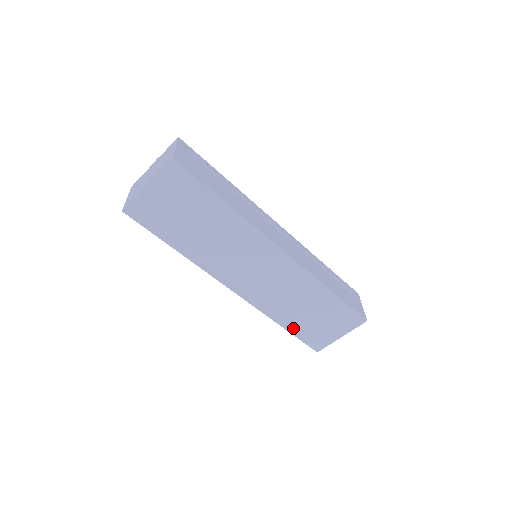
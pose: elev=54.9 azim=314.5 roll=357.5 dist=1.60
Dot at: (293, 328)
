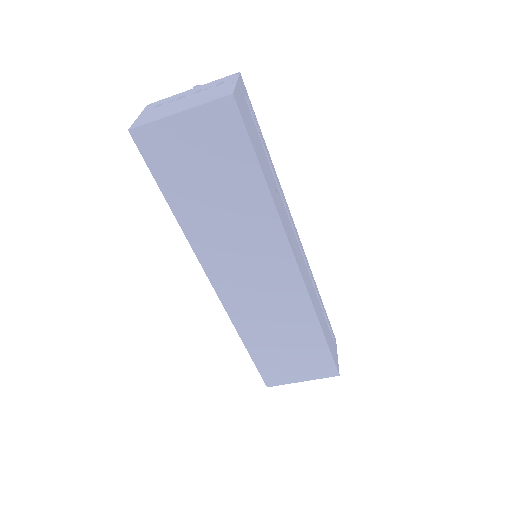
Dot at: (257, 353)
